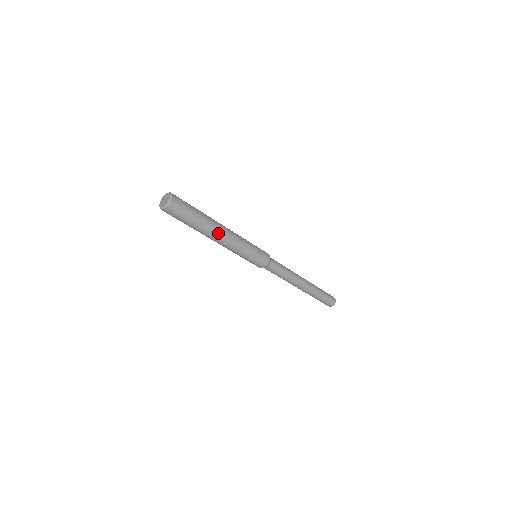
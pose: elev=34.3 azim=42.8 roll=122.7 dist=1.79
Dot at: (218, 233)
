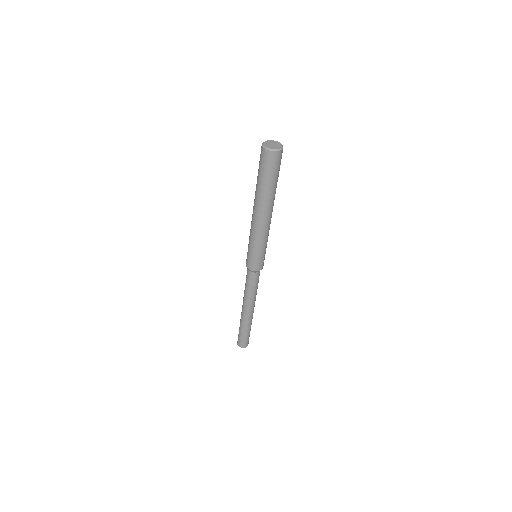
Dot at: (268, 211)
